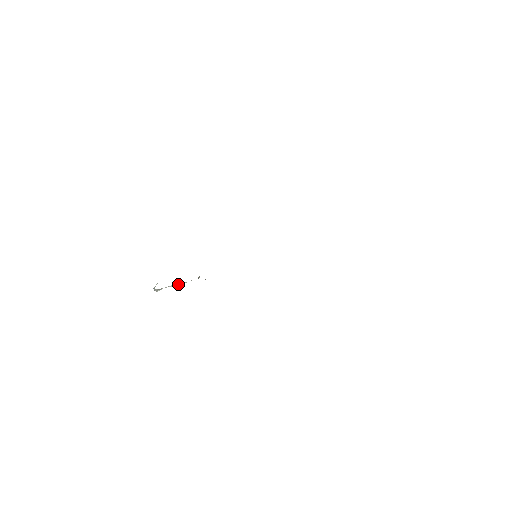
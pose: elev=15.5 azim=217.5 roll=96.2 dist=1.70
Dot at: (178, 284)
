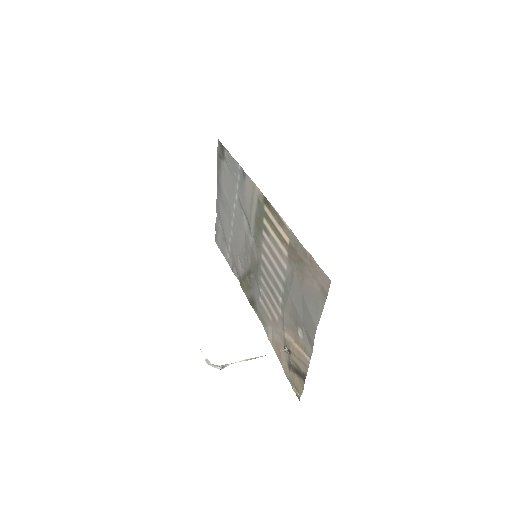
Dot at: occluded
